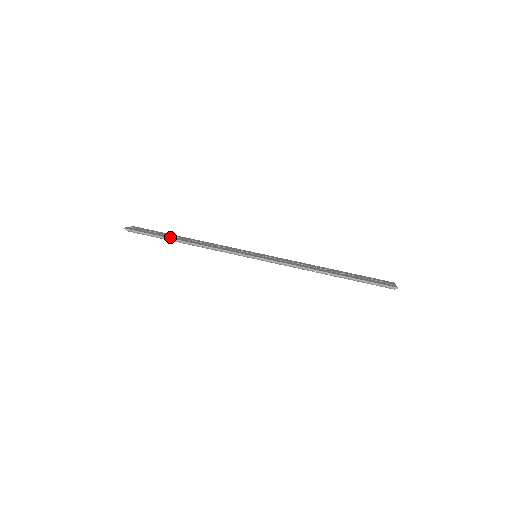
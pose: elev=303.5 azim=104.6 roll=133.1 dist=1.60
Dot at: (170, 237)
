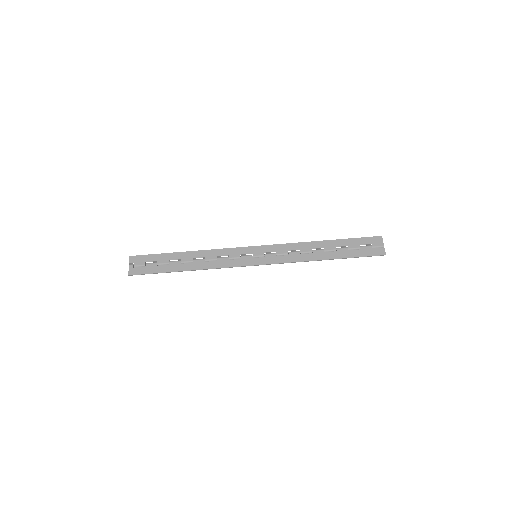
Dot at: (174, 268)
